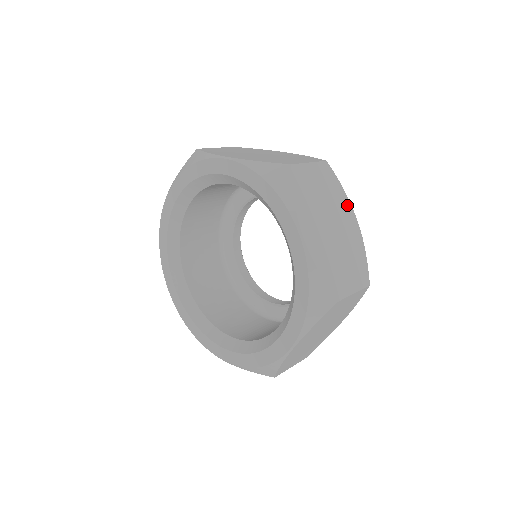
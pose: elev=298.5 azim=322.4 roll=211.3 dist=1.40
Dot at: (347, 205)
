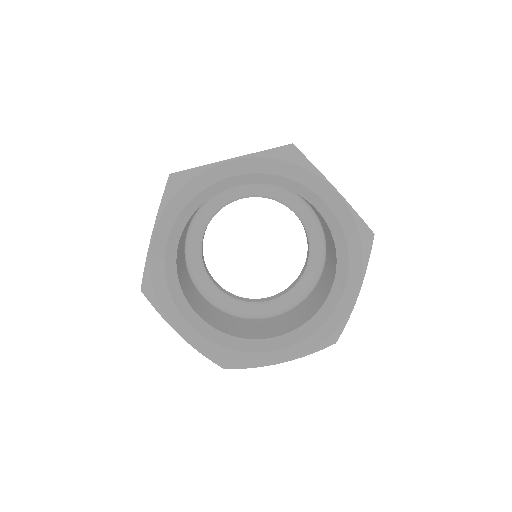
Dot at: occluded
